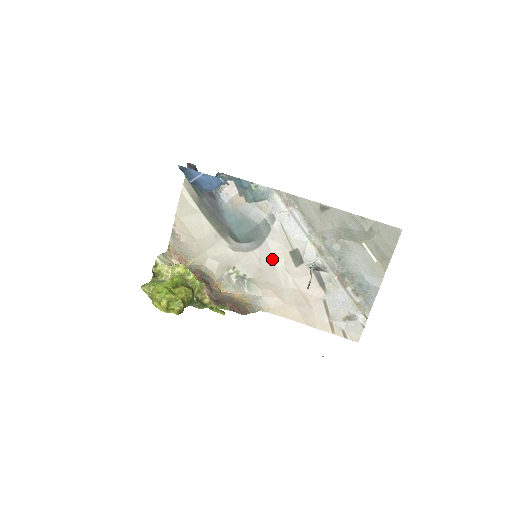
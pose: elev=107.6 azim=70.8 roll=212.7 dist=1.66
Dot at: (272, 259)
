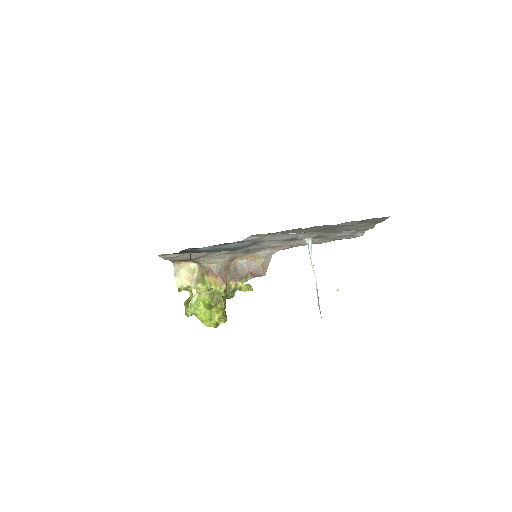
Dot at: (269, 246)
